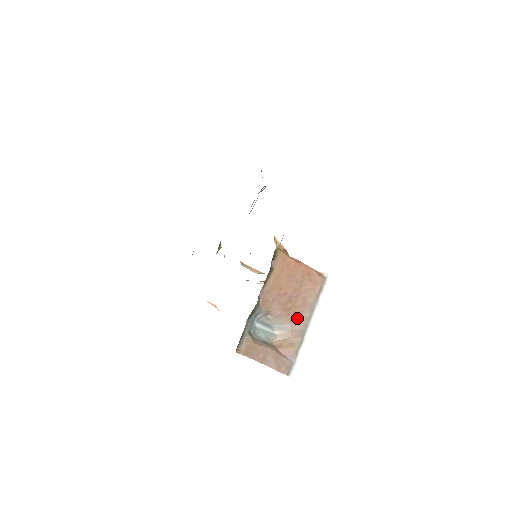
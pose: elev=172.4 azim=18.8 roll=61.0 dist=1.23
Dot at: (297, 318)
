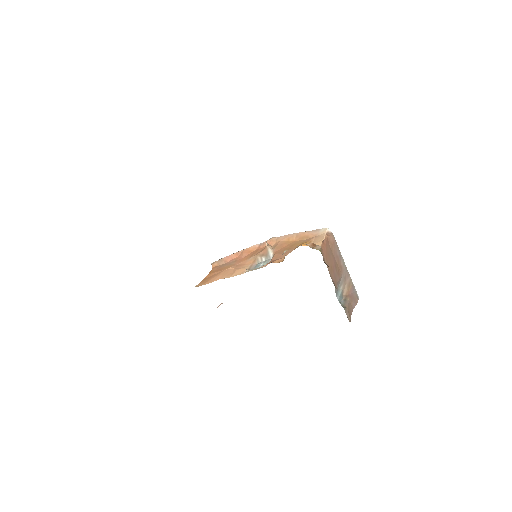
Dot at: (341, 270)
